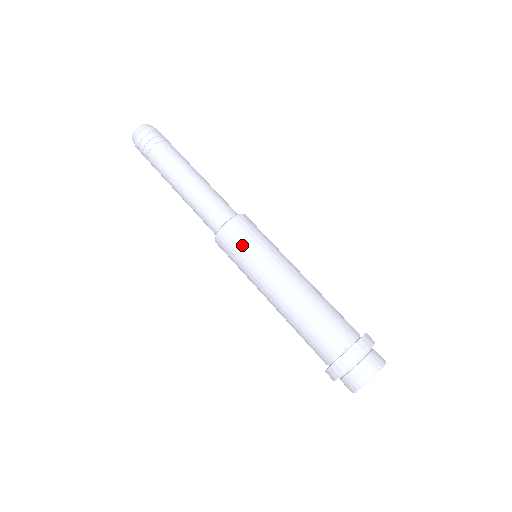
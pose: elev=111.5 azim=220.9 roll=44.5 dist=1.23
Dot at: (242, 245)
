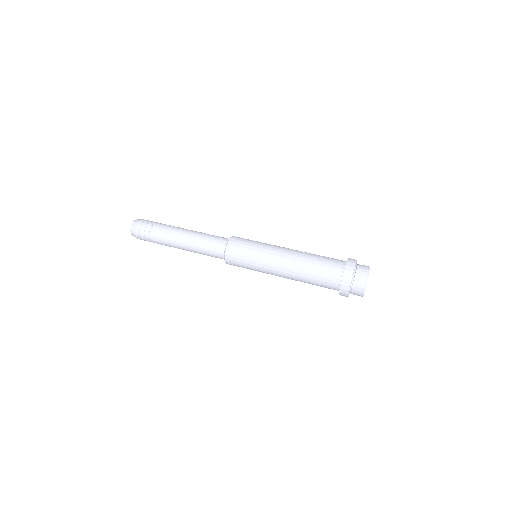
Dot at: (243, 261)
